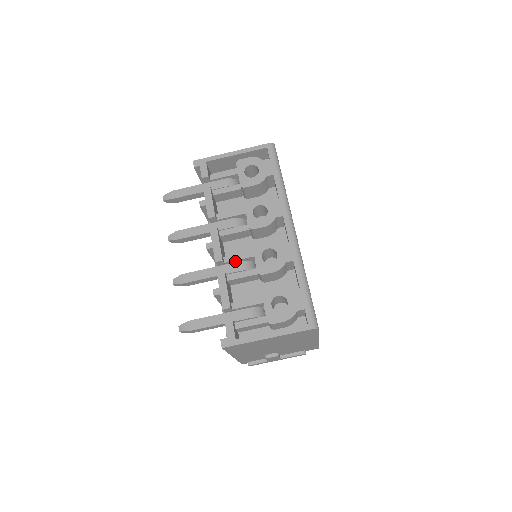
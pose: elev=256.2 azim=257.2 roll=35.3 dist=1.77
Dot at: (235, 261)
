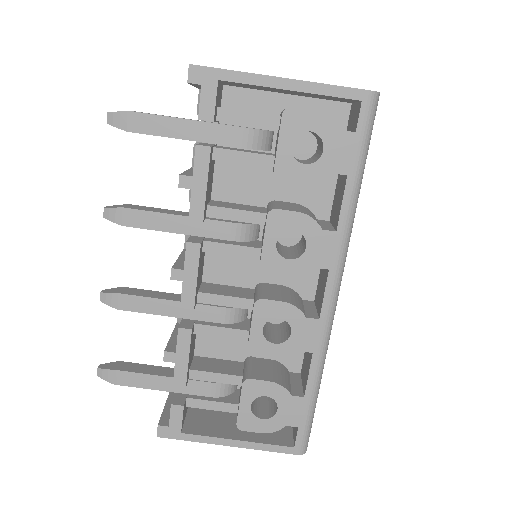
Dot at: (216, 303)
